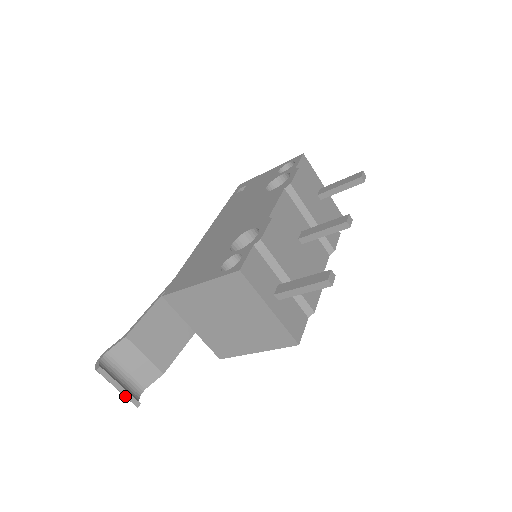
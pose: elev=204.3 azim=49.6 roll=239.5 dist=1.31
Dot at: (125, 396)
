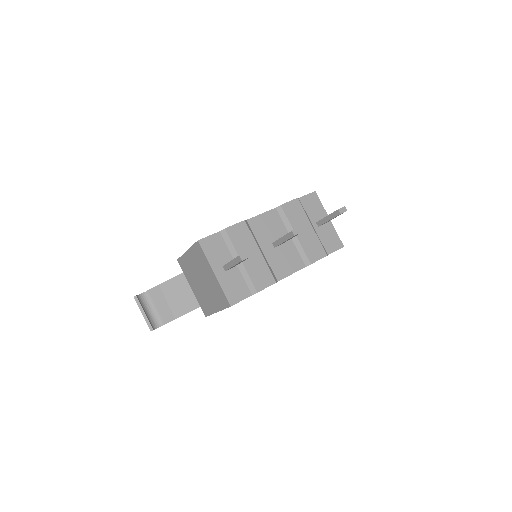
Dot at: (145, 320)
